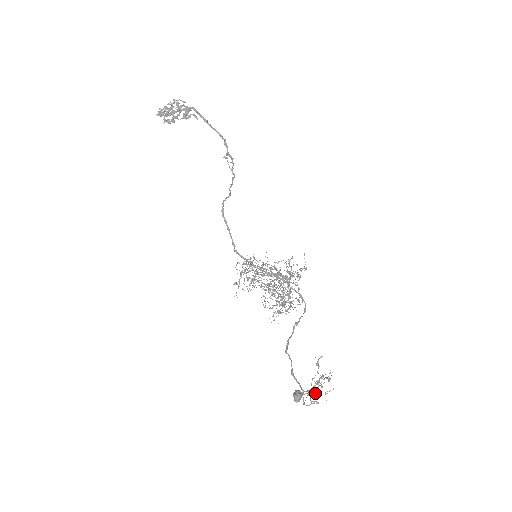
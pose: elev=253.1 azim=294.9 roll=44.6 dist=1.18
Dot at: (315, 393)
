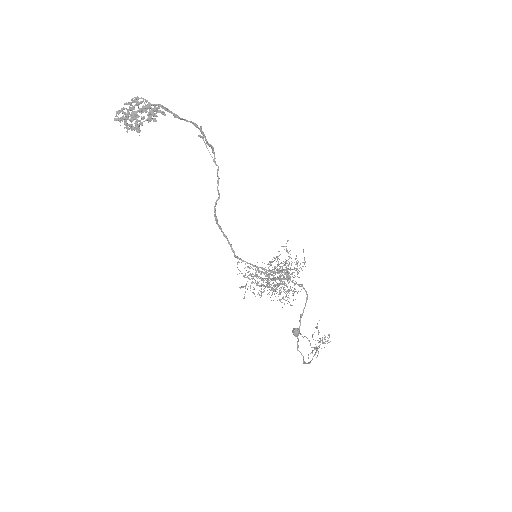
Dot at: occluded
